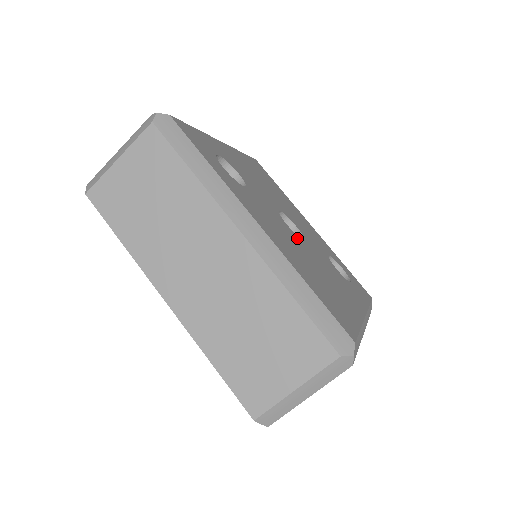
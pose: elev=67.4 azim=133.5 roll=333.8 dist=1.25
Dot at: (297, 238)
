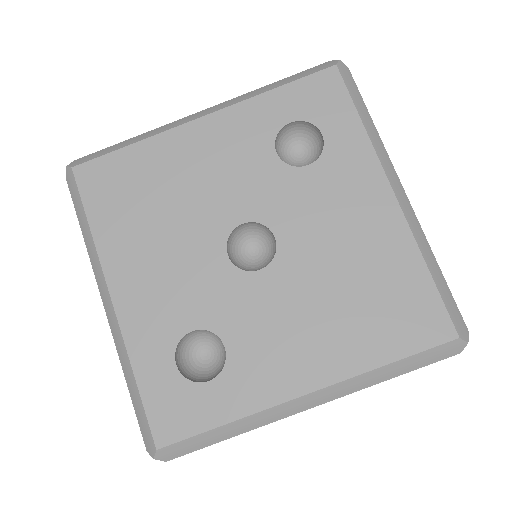
Dot at: (283, 267)
